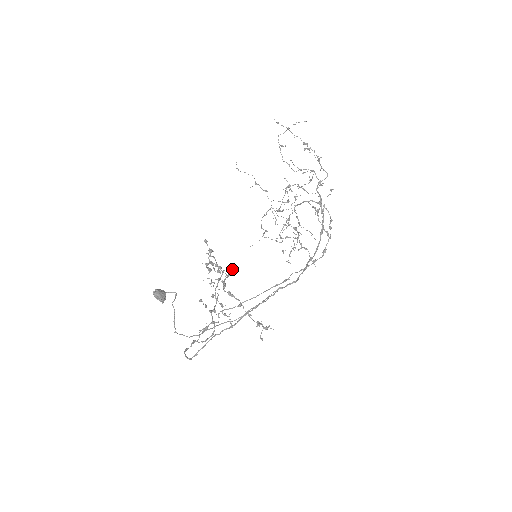
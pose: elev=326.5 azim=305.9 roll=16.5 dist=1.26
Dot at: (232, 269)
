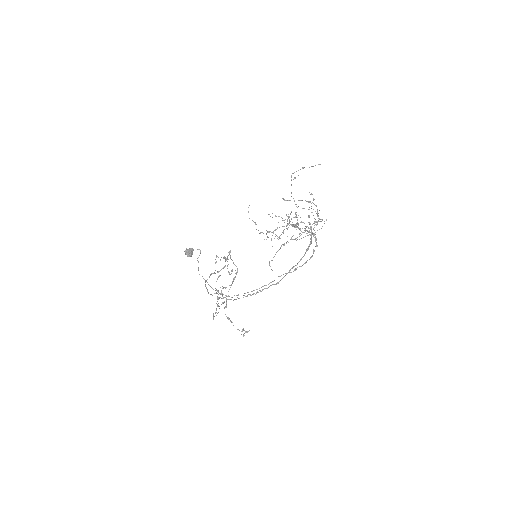
Dot at: (237, 269)
